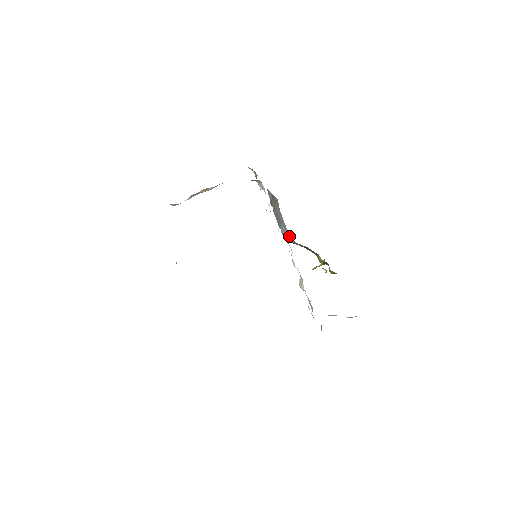
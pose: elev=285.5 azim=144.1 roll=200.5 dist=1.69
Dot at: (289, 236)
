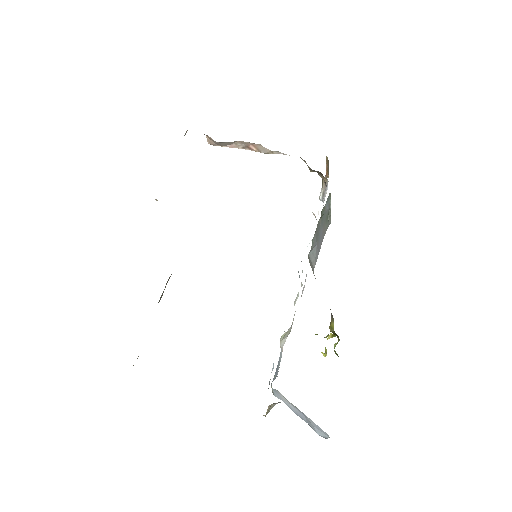
Dot at: occluded
